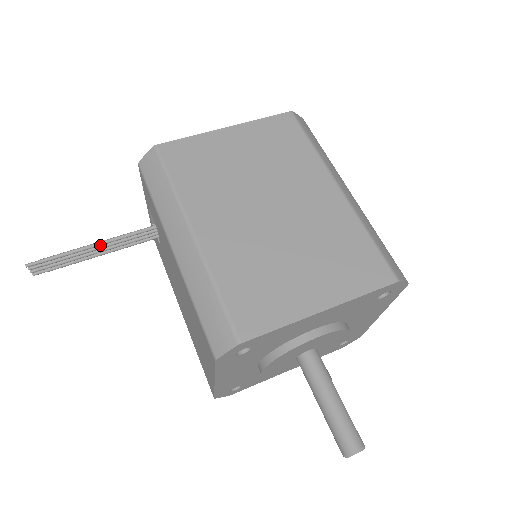
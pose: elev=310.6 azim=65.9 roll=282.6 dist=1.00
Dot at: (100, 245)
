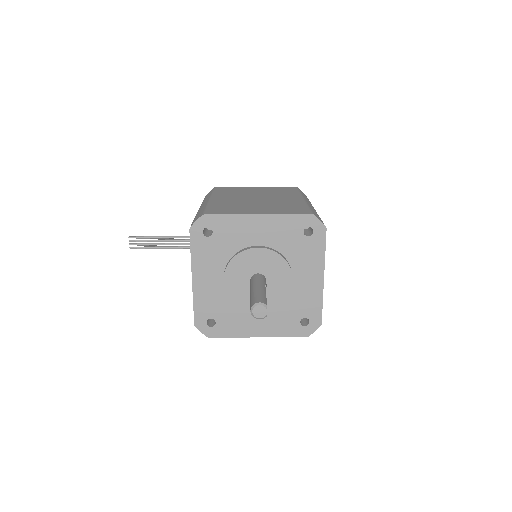
Dot at: (170, 238)
